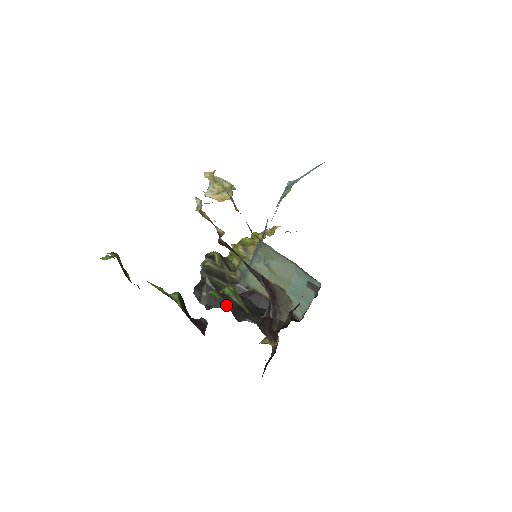
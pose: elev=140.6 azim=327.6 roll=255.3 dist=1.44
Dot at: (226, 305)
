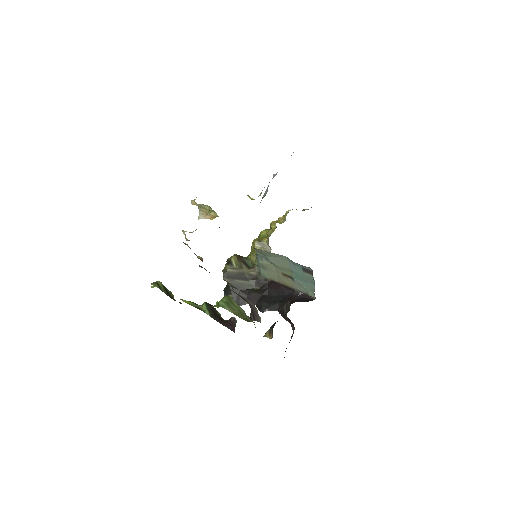
Dot at: (250, 300)
